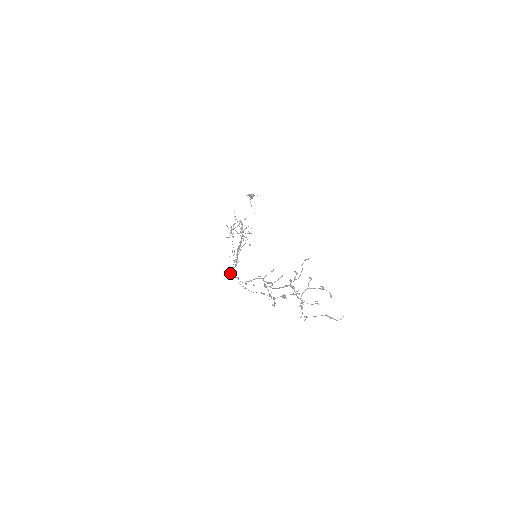
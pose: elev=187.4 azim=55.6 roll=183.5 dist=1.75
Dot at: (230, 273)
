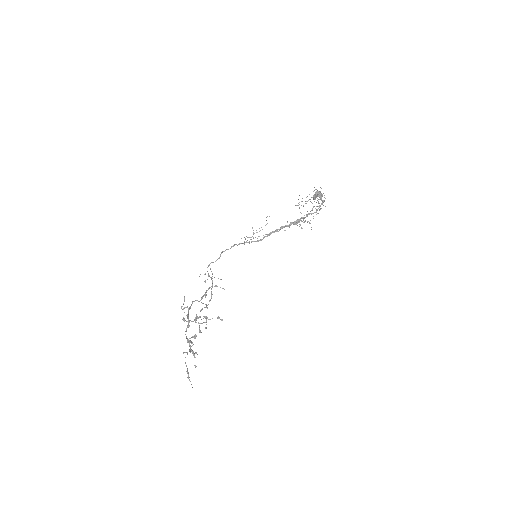
Dot at: (231, 246)
